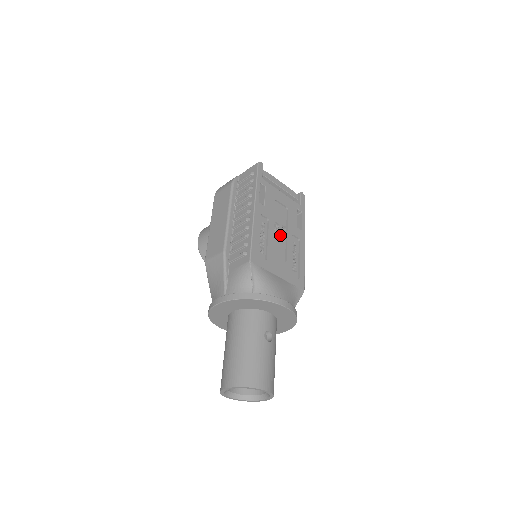
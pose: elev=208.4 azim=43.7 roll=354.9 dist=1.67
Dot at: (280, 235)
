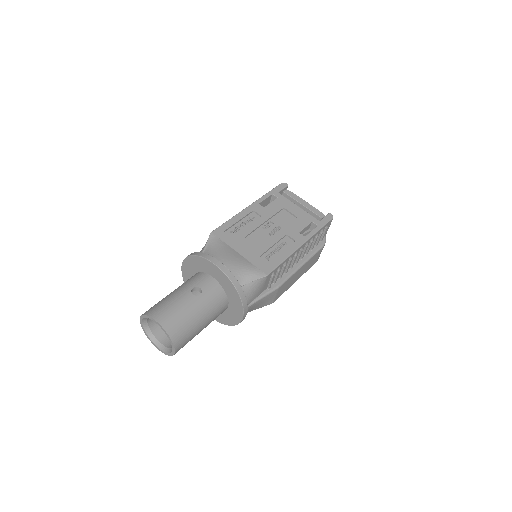
Dot at: (270, 231)
